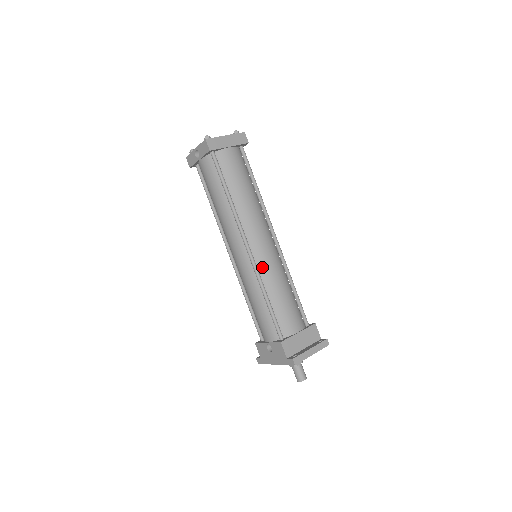
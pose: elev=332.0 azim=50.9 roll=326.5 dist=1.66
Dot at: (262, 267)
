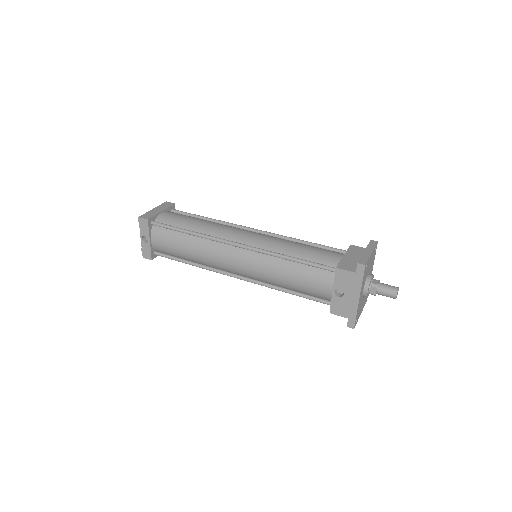
Dot at: (263, 246)
